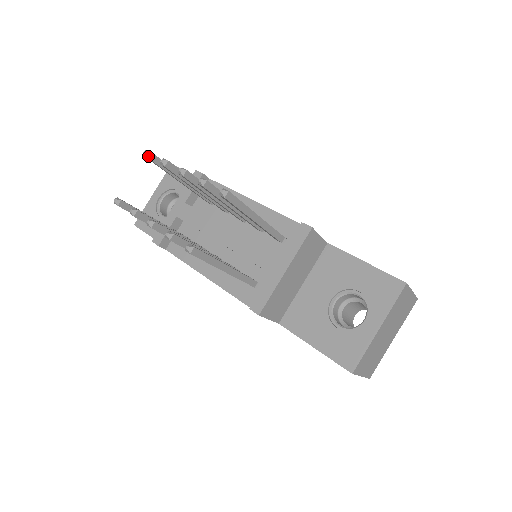
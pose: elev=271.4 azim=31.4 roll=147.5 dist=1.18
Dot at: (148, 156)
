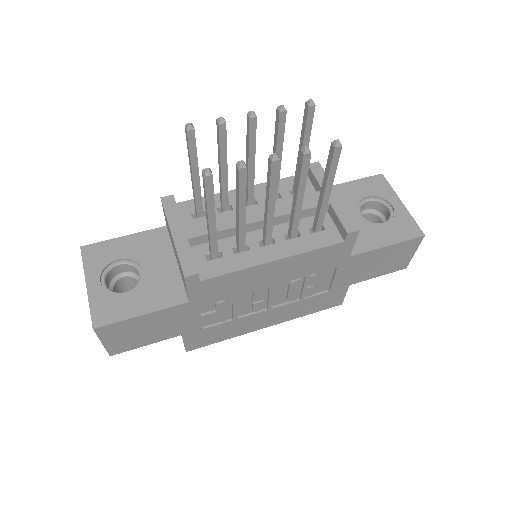
Dot at: (193, 128)
